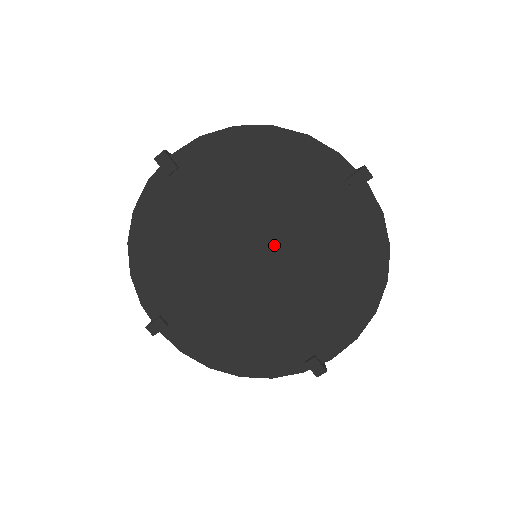
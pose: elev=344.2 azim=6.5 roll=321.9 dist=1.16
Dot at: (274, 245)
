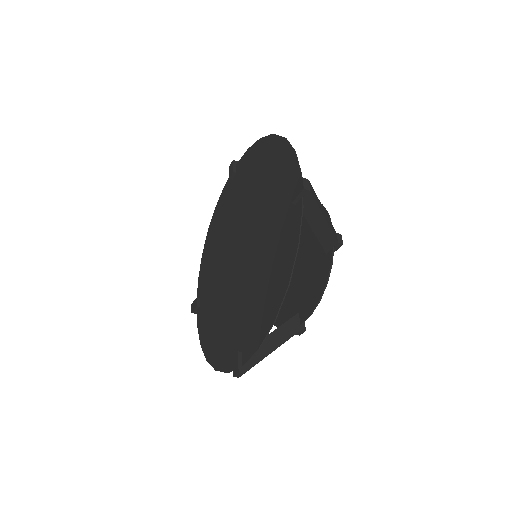
Dot at: (237, 233)
